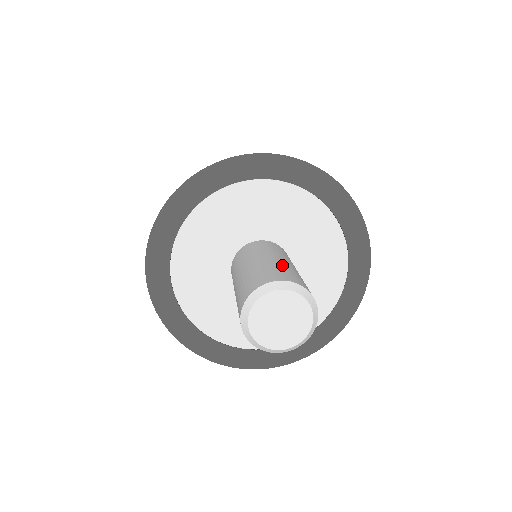
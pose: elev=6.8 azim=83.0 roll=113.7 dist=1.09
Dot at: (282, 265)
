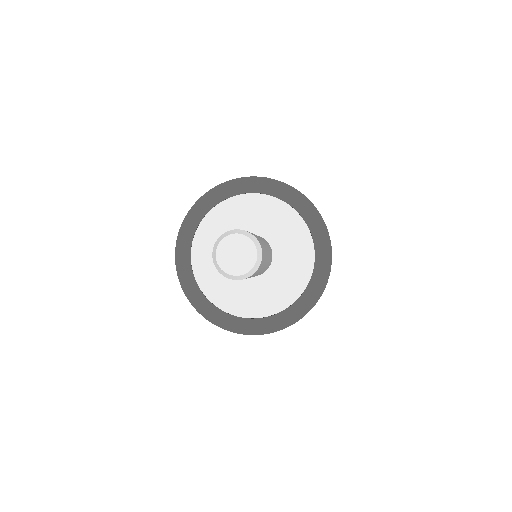
Dot at: occluded
